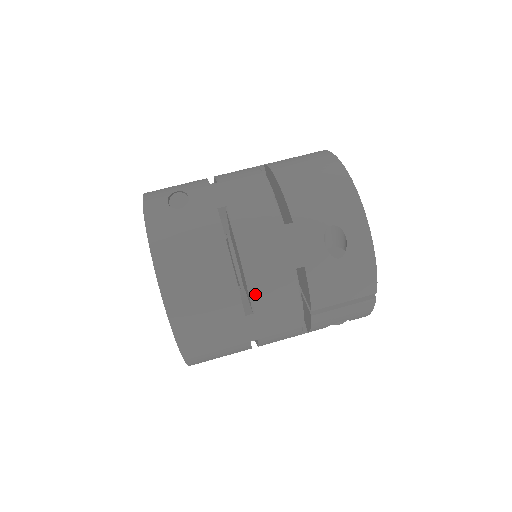
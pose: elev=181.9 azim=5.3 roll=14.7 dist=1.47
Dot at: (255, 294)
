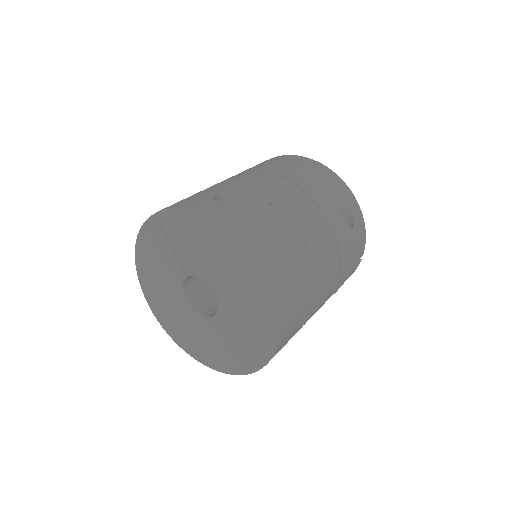
Dot at: (319, 271)
